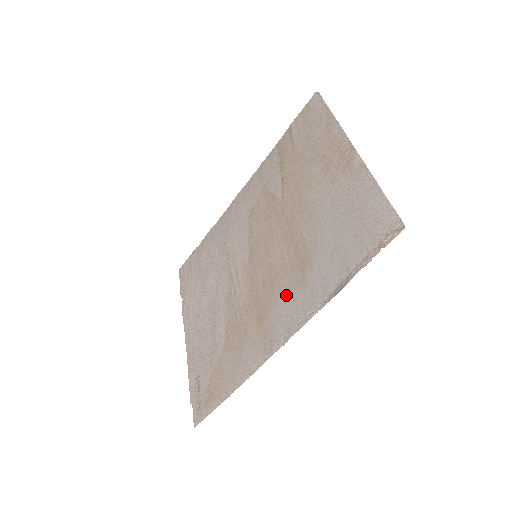
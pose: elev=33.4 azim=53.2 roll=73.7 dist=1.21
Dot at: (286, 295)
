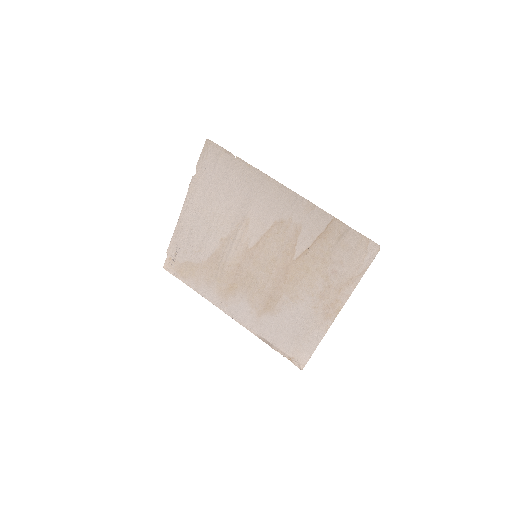
Dot at: (249, 303)
